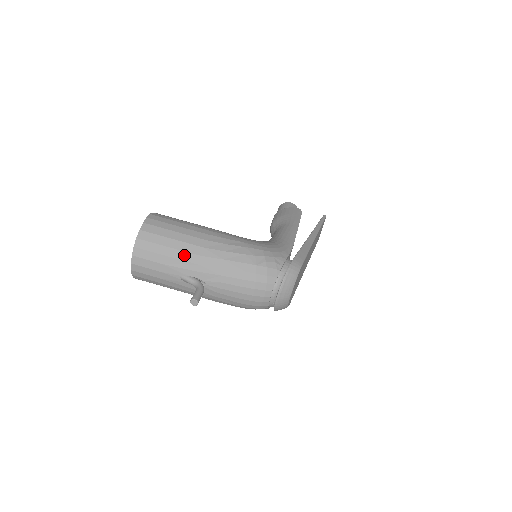
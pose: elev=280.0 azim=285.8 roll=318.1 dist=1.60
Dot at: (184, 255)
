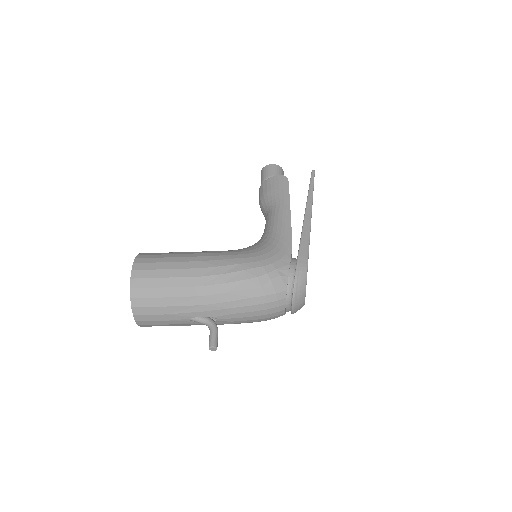
Dot at: (185, 300)
